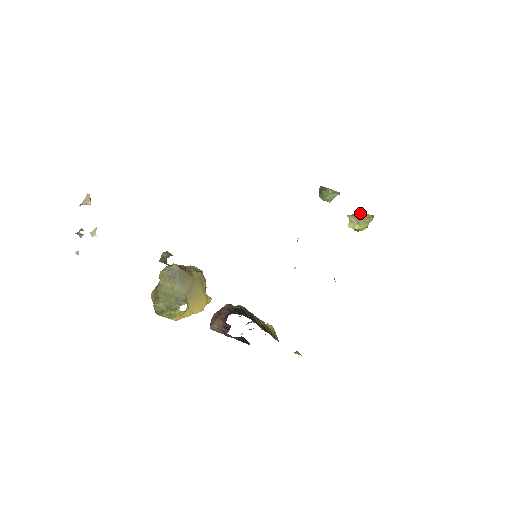
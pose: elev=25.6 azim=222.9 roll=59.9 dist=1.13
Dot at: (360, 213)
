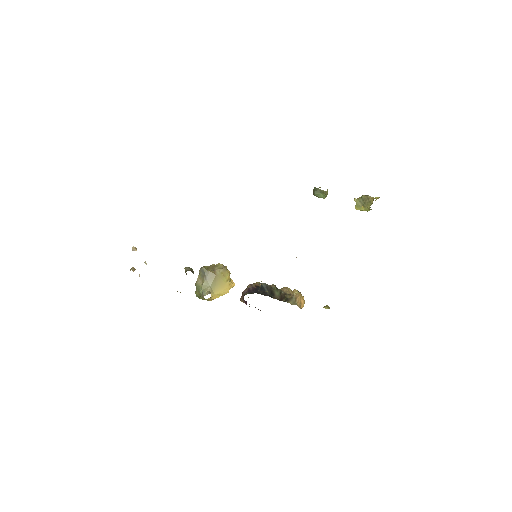
Dot at: (365, 196)
